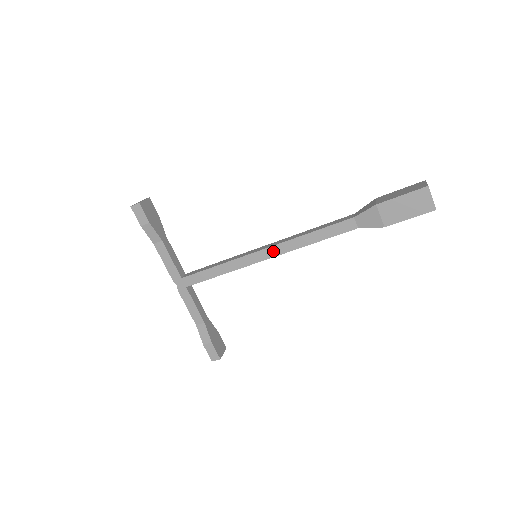
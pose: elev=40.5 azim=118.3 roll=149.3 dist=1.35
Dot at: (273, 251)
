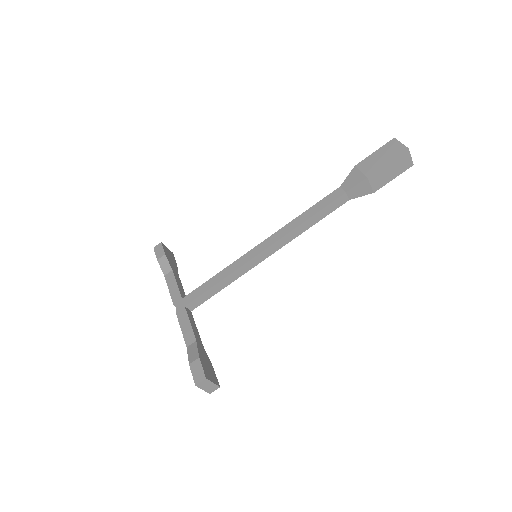
Dot at: (270, 240)
